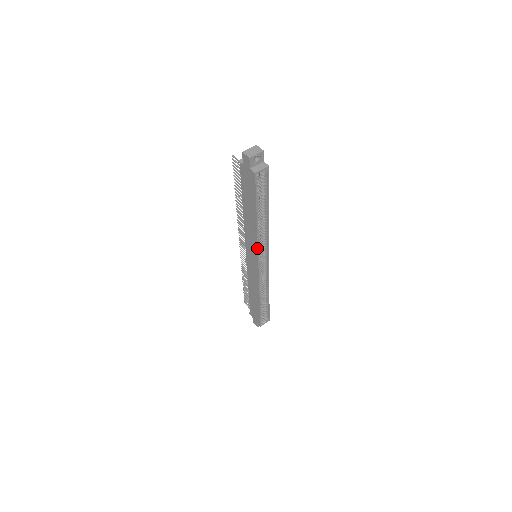
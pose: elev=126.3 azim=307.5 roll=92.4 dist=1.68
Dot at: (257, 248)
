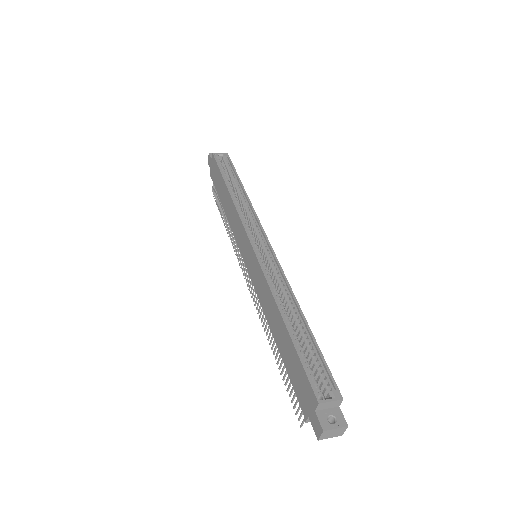
Dot at: (239, 219)
